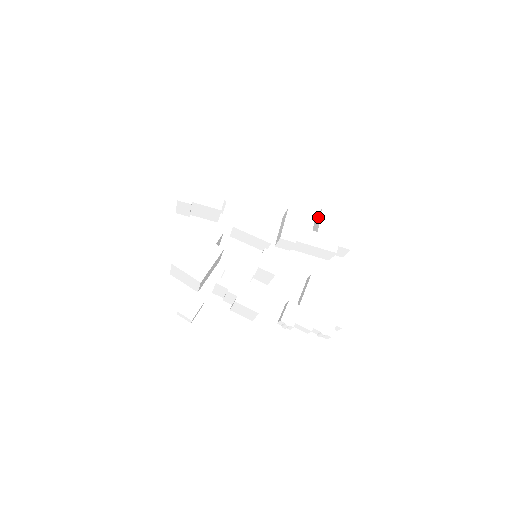
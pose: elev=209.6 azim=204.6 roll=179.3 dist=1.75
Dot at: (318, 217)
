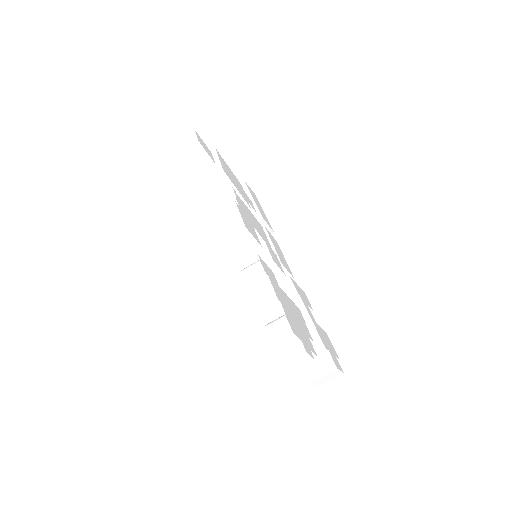
Dot at: occluded
